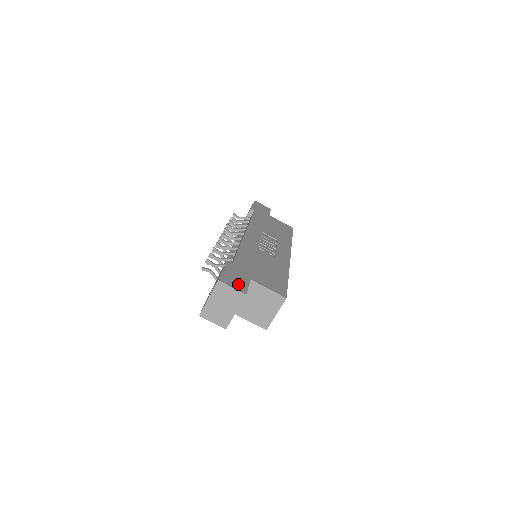
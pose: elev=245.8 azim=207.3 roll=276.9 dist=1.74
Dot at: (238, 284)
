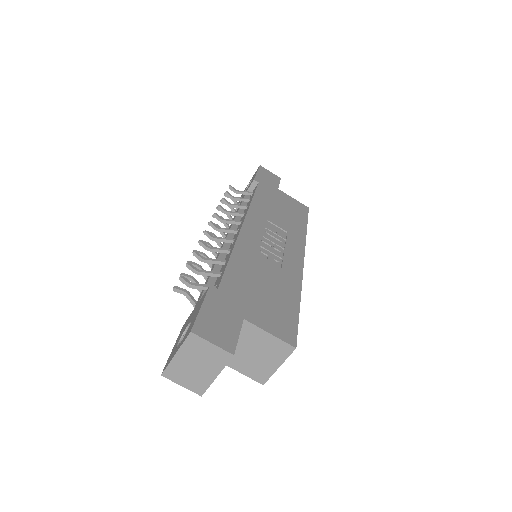
Dot at: (223, 334)
